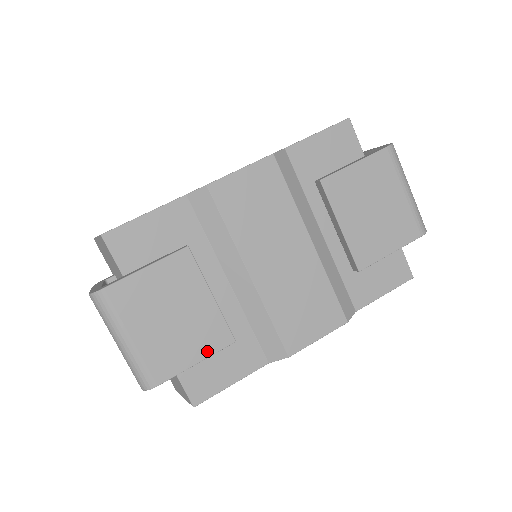
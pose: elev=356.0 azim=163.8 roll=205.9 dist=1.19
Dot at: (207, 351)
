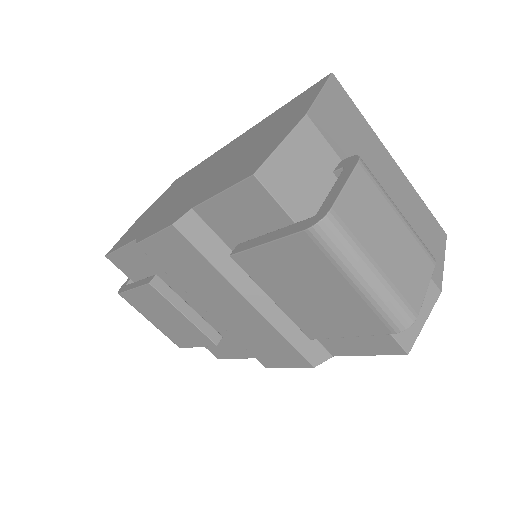
Dot at: (200, 343)
